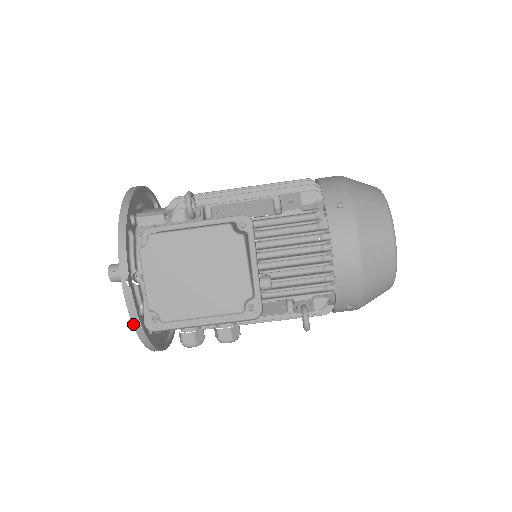
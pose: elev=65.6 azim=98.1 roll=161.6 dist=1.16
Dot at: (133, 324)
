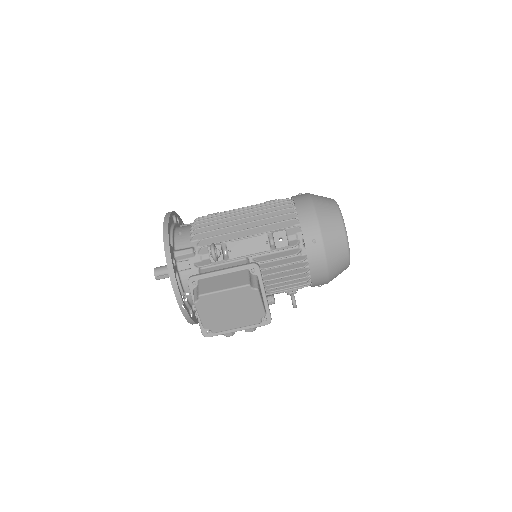
Dot at: (189, 322)
